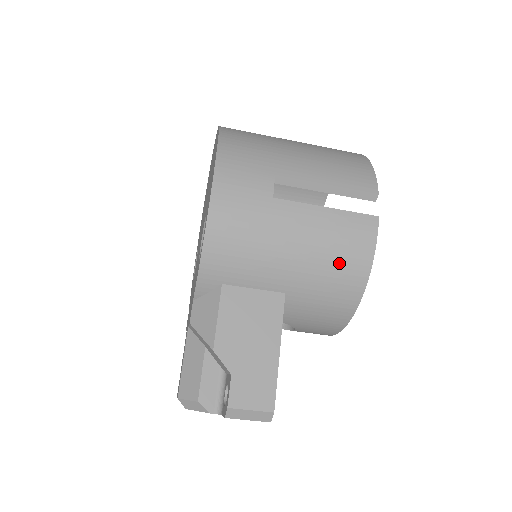
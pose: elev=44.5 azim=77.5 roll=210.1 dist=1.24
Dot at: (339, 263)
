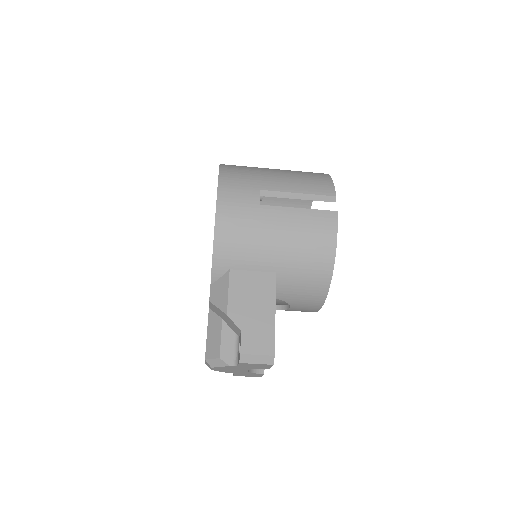
Dot at: (312, 246)
